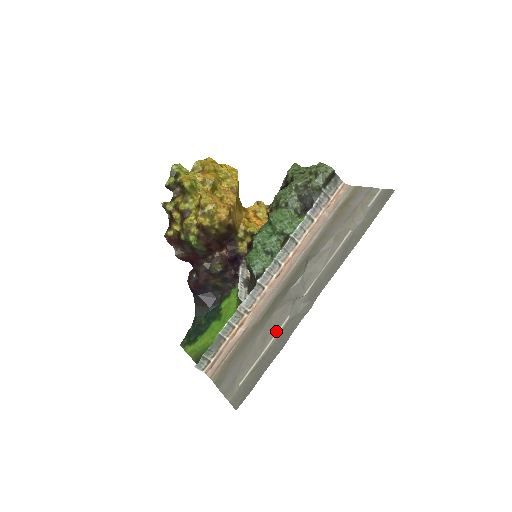
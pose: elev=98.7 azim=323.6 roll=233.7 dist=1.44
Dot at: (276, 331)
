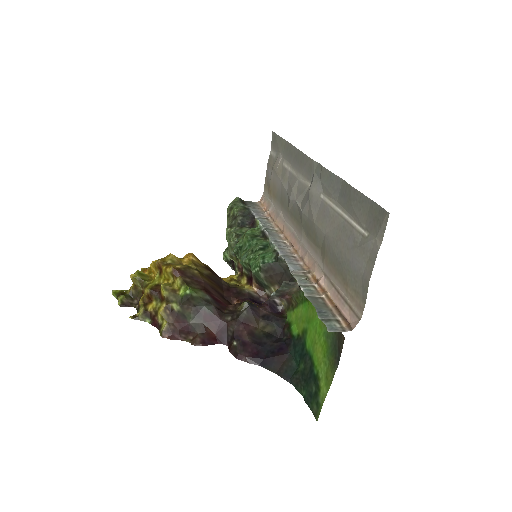
Dot at: (329, 206)
